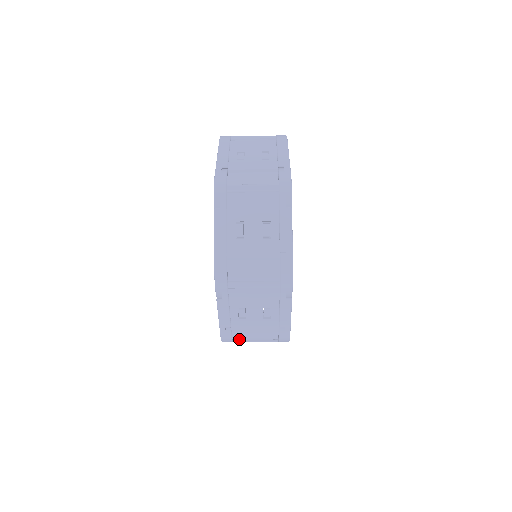
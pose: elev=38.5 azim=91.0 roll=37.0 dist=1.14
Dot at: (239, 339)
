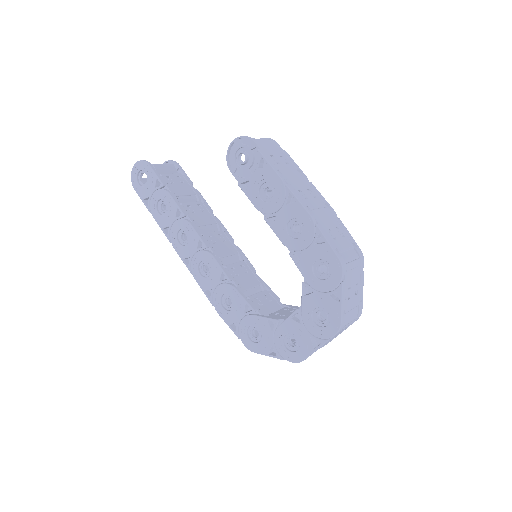
Dot at: occluded
